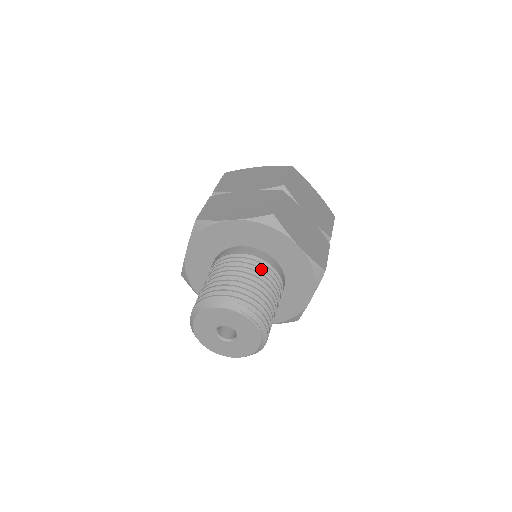
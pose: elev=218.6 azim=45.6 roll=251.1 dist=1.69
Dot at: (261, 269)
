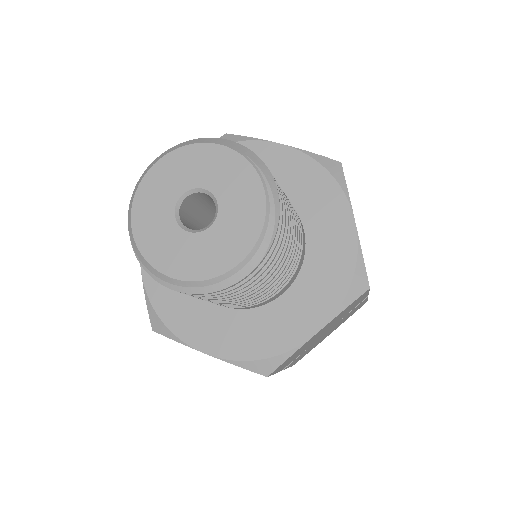
Dot at: occluded
